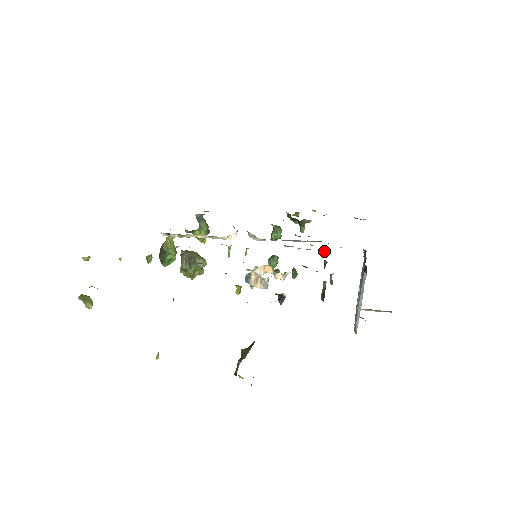
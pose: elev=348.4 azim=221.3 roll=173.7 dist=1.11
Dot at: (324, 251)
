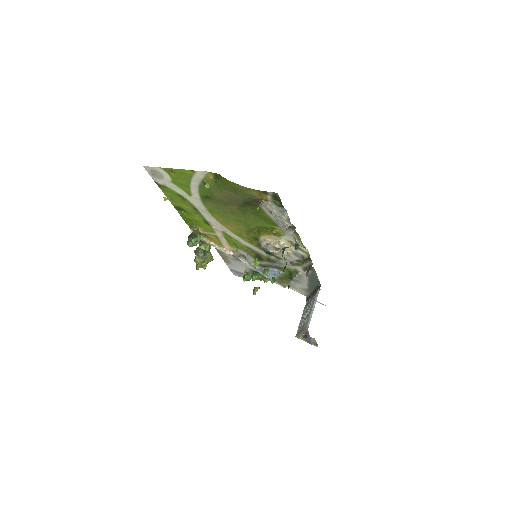
Dot at: (290, 278)
